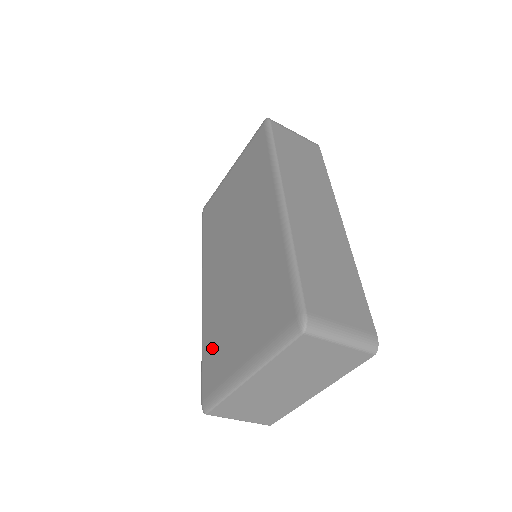
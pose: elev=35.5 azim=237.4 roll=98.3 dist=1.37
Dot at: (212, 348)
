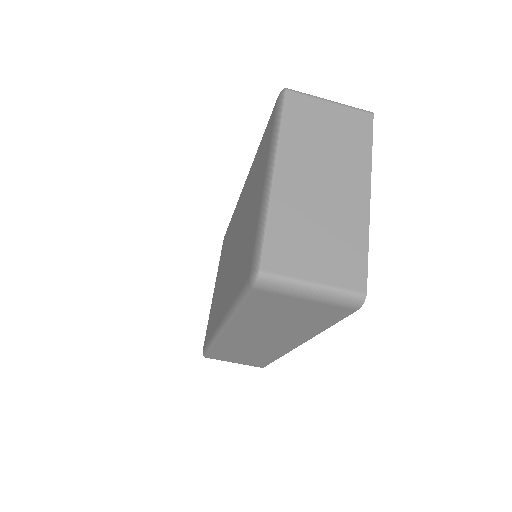
Dot at: (240, 271)
